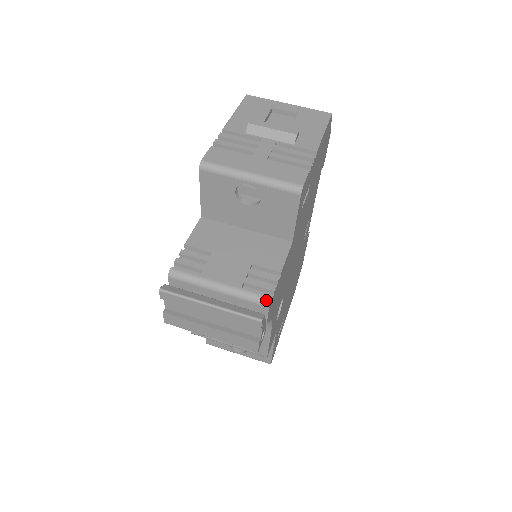
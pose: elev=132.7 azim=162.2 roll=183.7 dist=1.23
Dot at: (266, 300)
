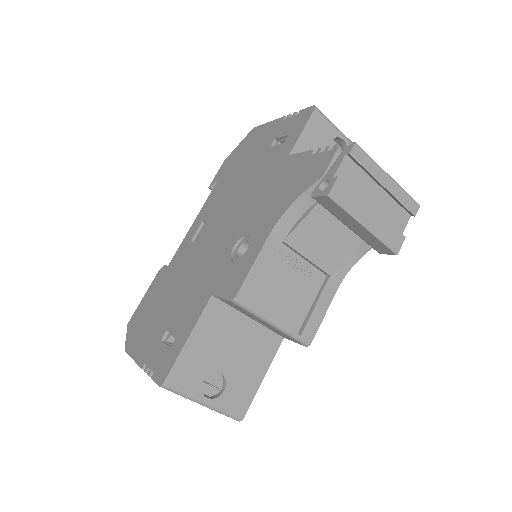
Dot at: occluded
